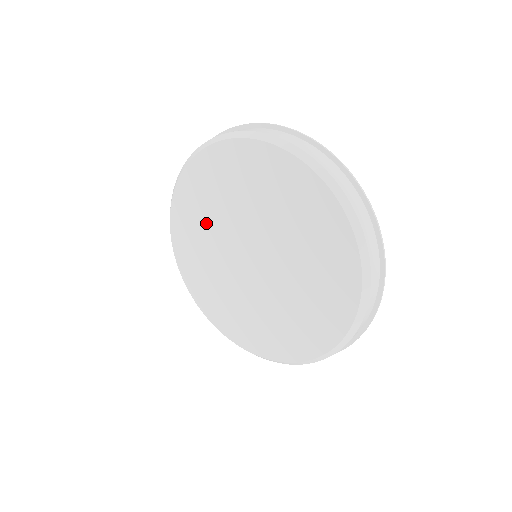
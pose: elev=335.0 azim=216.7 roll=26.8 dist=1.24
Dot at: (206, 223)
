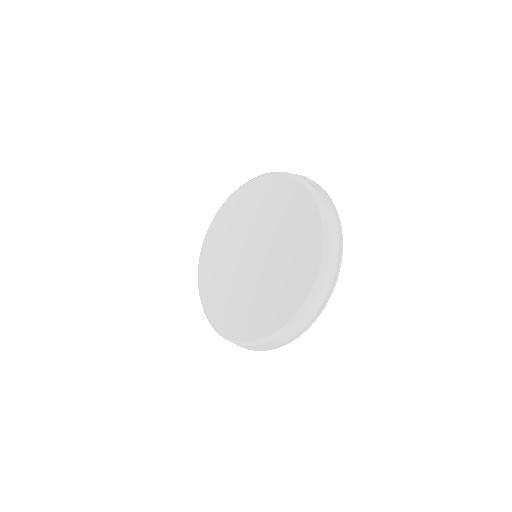
Dot at: (221, 272)
